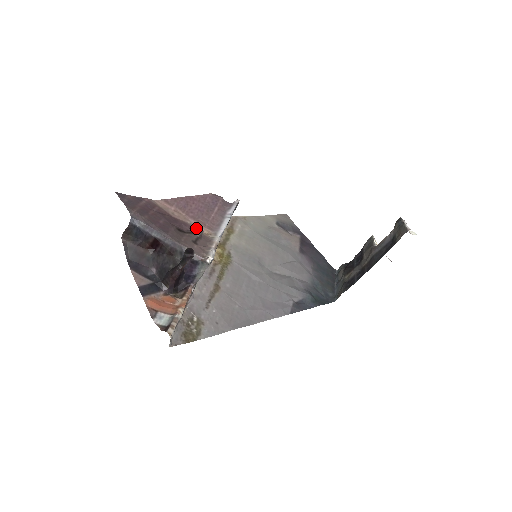
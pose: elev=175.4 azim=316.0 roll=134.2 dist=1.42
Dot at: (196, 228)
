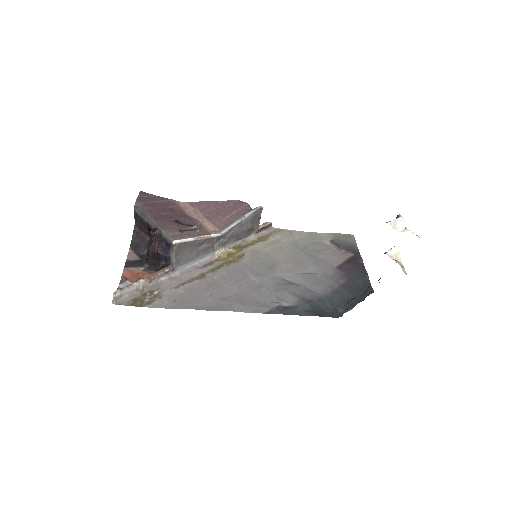
Dot at: (204, 225)
